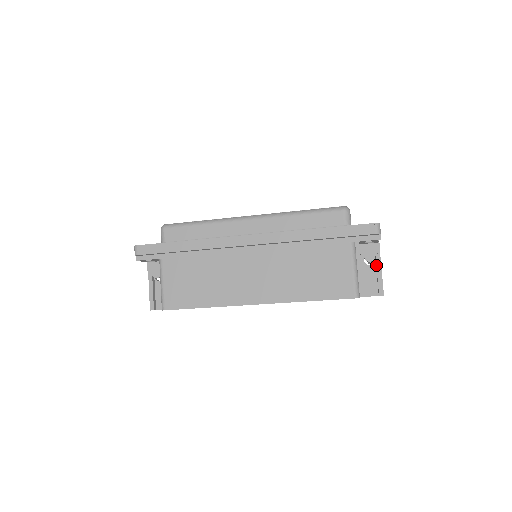
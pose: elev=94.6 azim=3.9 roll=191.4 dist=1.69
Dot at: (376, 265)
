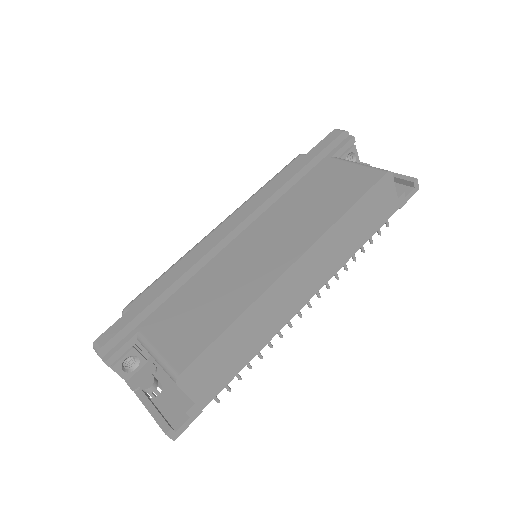
Dot at: occluded
